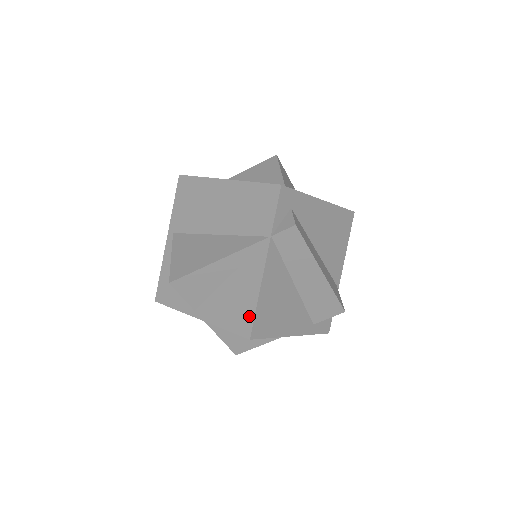
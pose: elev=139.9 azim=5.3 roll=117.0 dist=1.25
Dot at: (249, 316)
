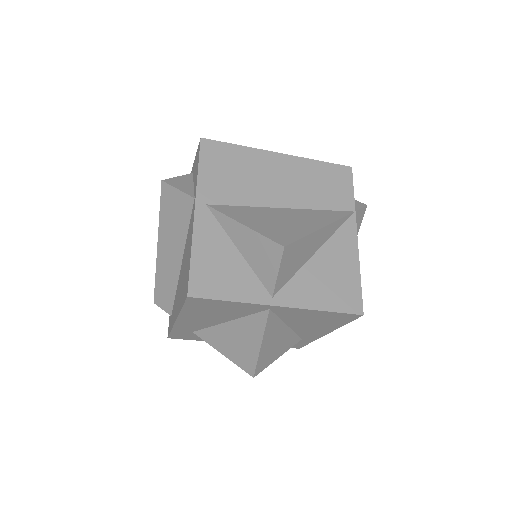
Dot at: (355, 290)
